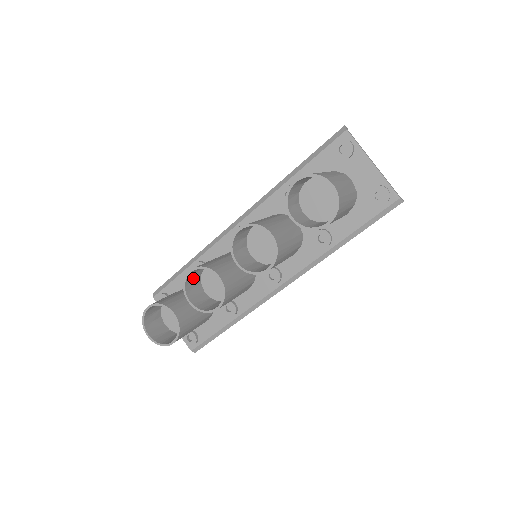
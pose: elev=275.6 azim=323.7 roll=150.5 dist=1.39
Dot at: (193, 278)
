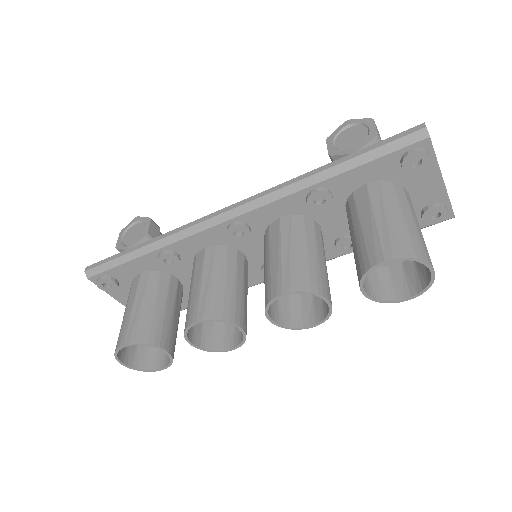
Dot at: (190, 313)
